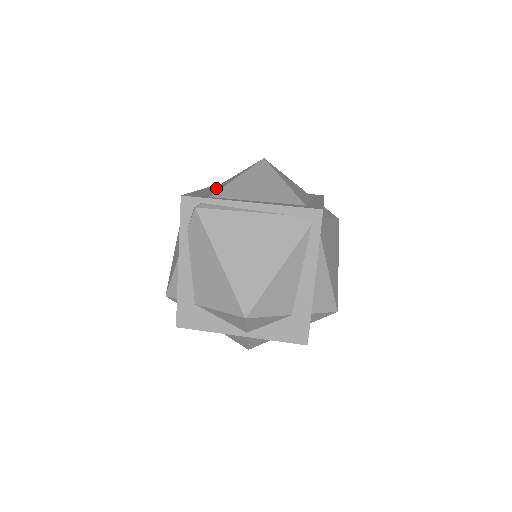
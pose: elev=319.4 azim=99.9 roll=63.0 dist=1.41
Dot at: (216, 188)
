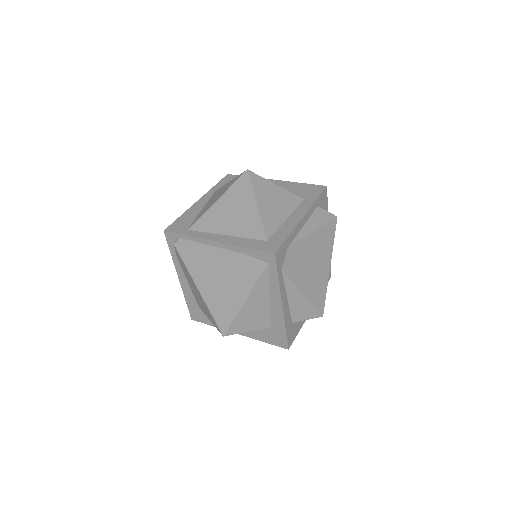
Dot at: (209, 201)
